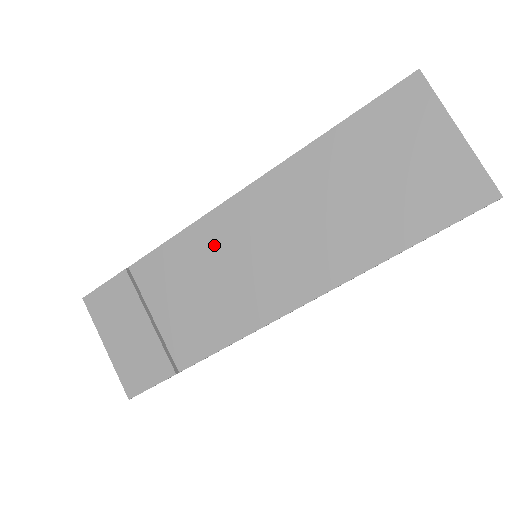
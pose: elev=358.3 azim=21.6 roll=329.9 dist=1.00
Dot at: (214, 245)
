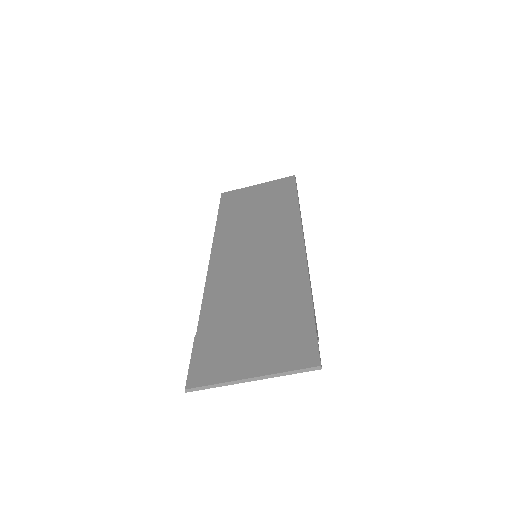
Dot at: (230, 274)
